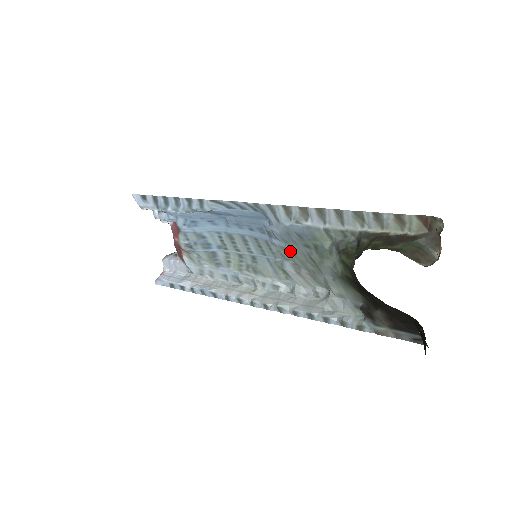
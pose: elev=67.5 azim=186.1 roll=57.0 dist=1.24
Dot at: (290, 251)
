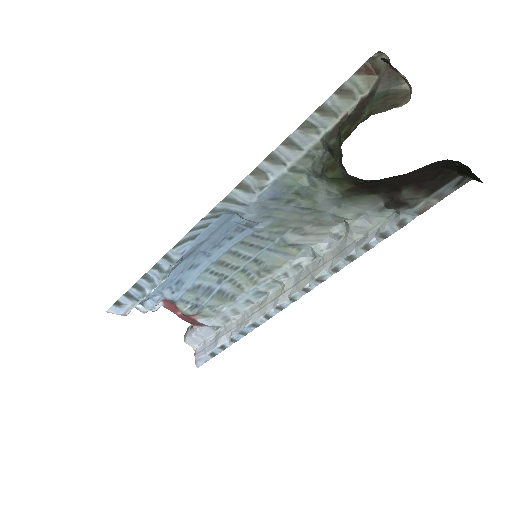
Dot at: (279, 222)
